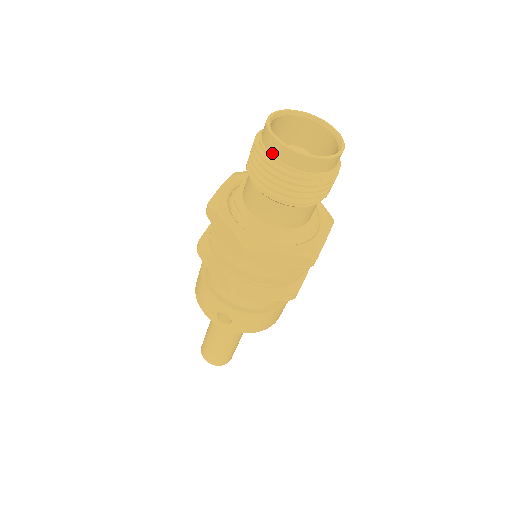
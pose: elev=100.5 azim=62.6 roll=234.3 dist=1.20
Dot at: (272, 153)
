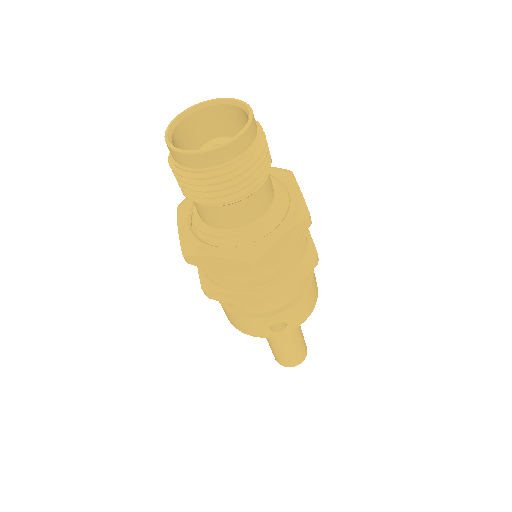
Dot at: (198, 167)
